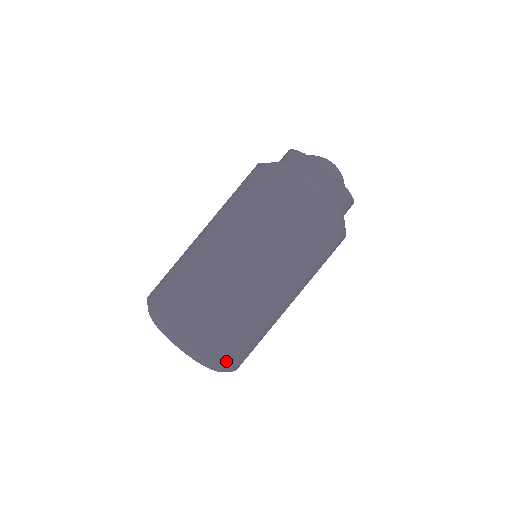
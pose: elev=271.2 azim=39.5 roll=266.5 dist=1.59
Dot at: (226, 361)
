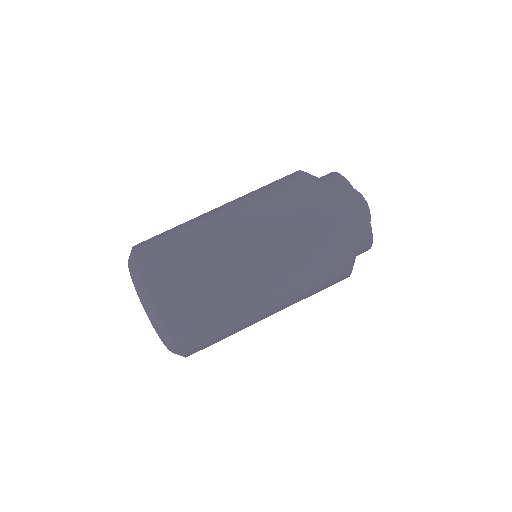
Dot at: (171, 320)
